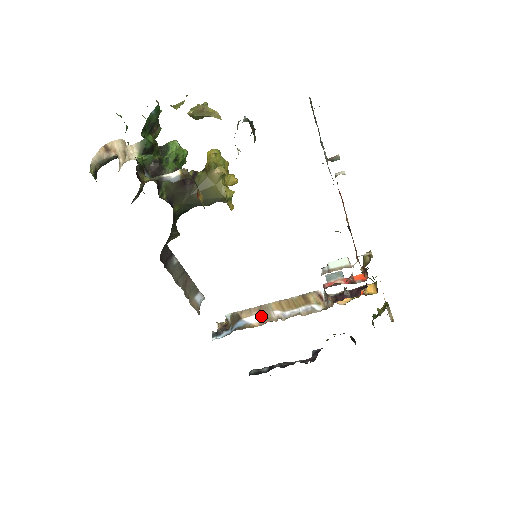
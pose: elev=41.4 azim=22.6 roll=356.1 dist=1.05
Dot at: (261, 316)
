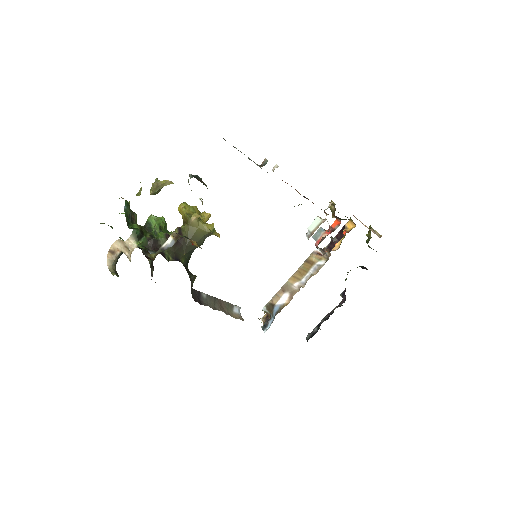
Dot at: (287, 294)
